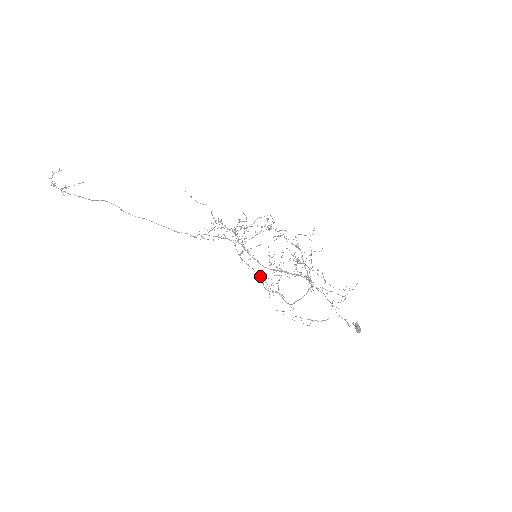
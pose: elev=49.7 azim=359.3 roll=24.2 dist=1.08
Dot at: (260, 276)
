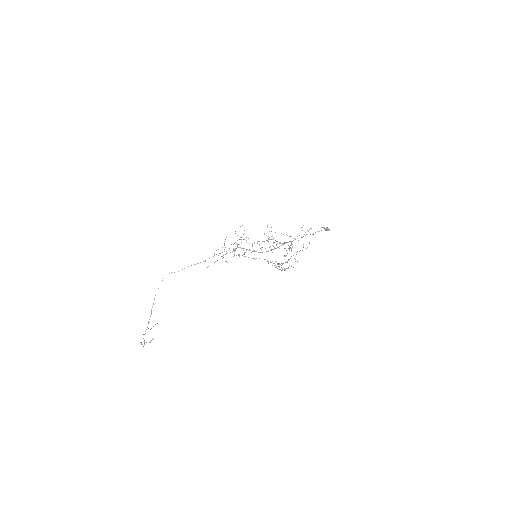
Dot at: occluded
